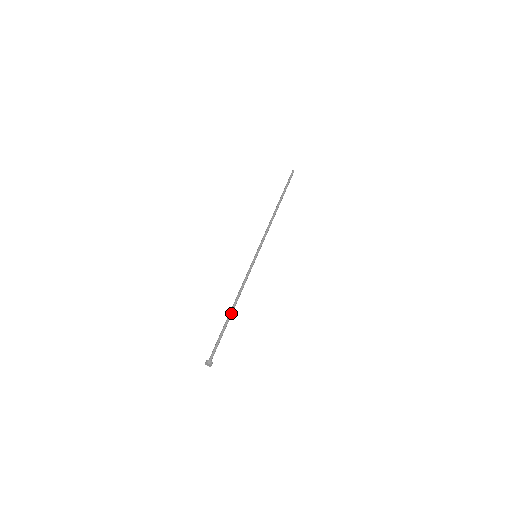
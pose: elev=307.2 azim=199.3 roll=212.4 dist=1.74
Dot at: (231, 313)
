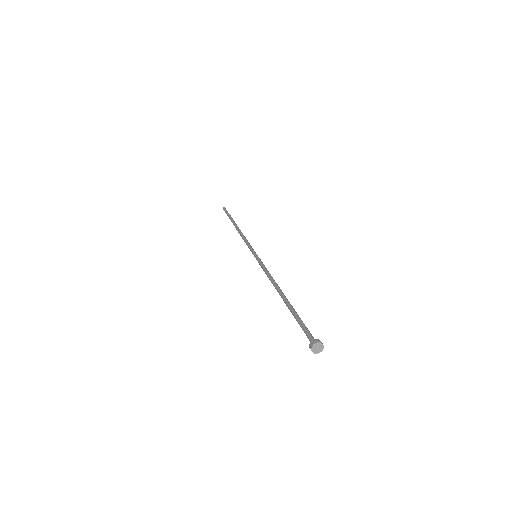
Dot at: occluded
